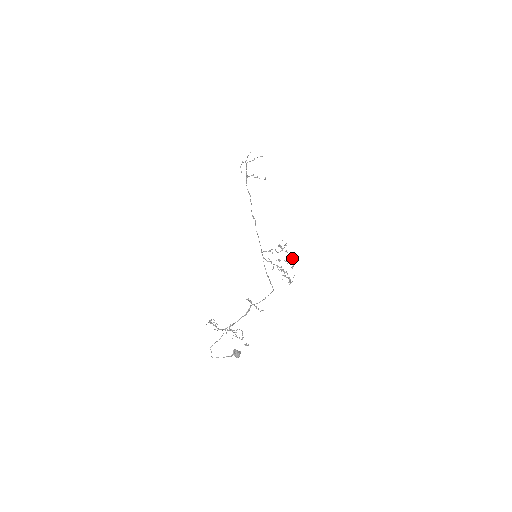
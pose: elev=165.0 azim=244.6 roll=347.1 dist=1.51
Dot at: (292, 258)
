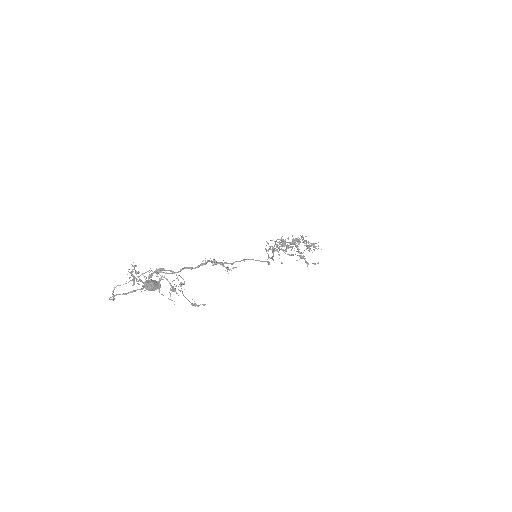
Dot at: (313, 247)
